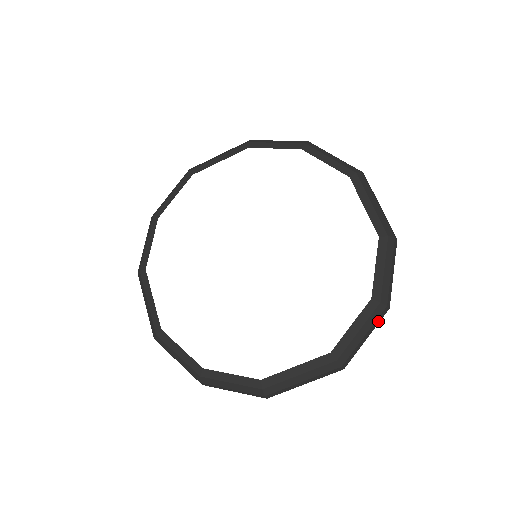
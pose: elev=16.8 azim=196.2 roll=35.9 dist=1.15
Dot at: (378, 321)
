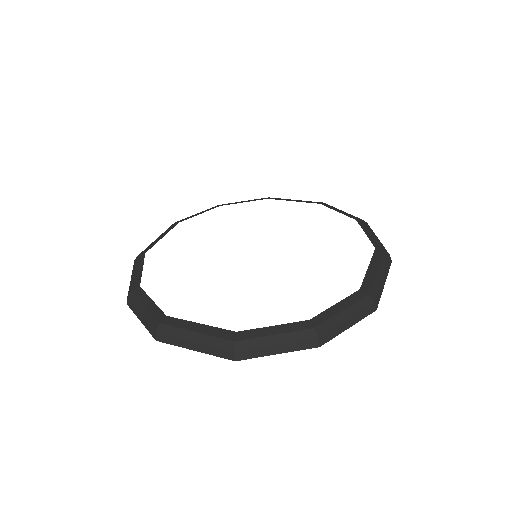
Dot at: (300, 346)
